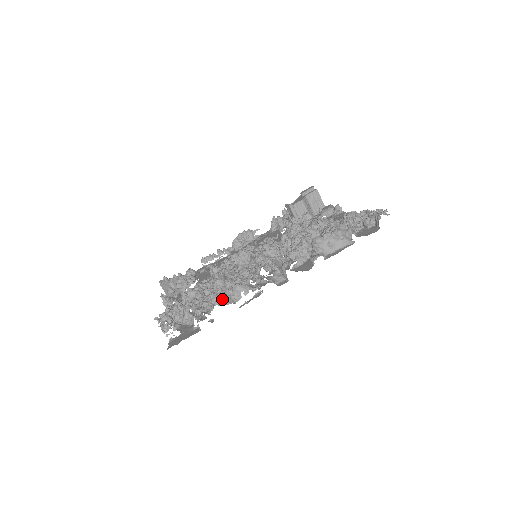
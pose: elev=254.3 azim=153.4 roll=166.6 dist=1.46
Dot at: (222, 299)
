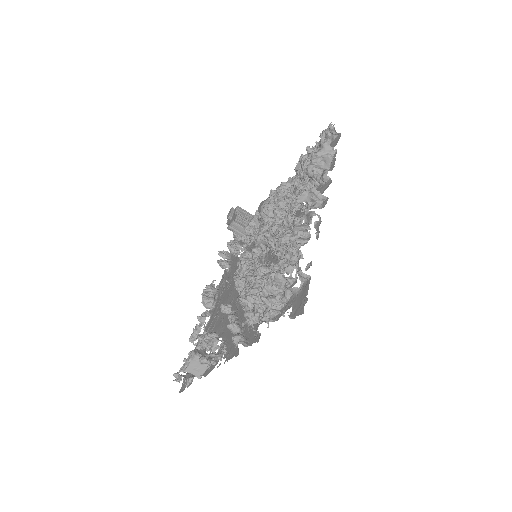
Dot at: (298, 243)
